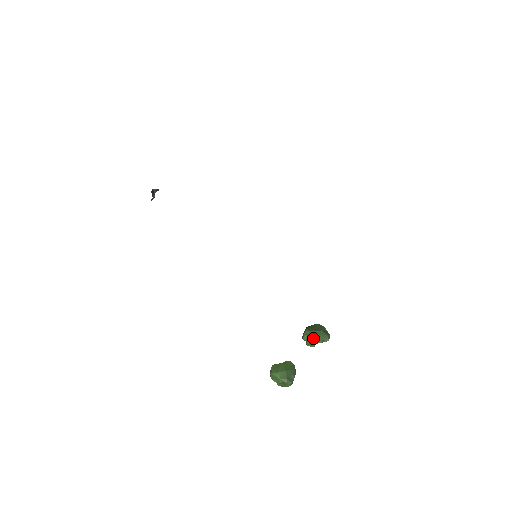
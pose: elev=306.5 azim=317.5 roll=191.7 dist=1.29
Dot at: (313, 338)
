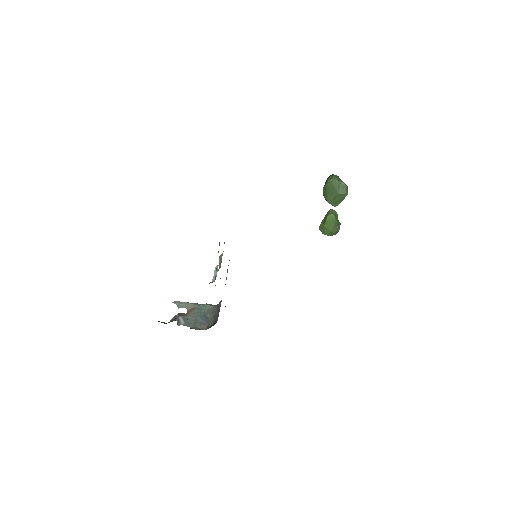
Dot at: (335, 205)
